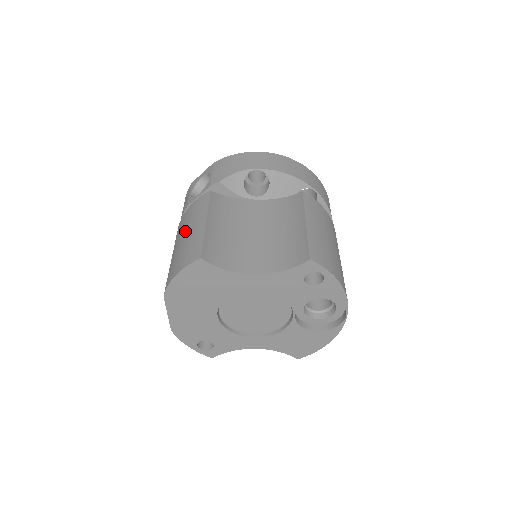
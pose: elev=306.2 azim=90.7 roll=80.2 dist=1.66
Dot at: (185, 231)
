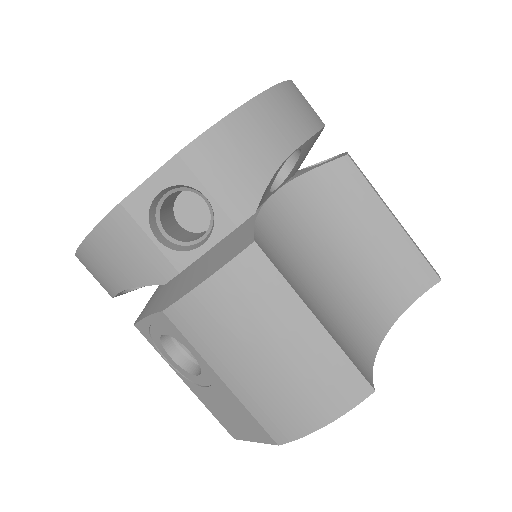
Dot at: (260, 342)
